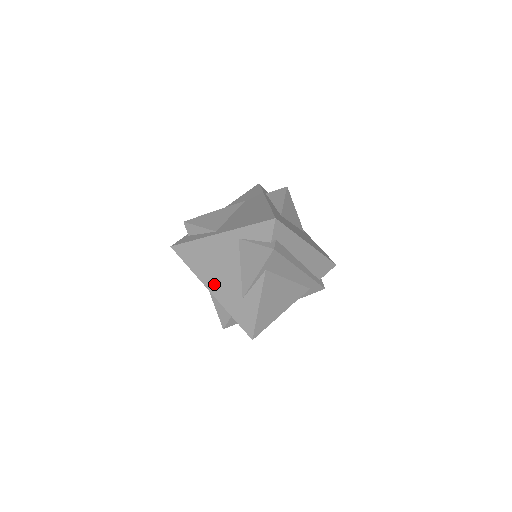
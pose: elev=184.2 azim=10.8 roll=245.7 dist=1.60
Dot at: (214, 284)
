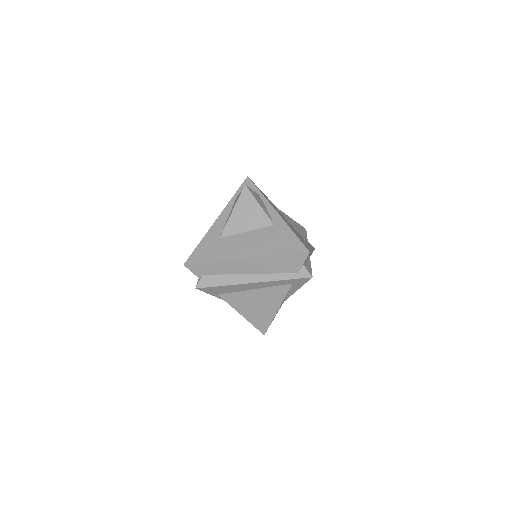
Dot at: occluded
